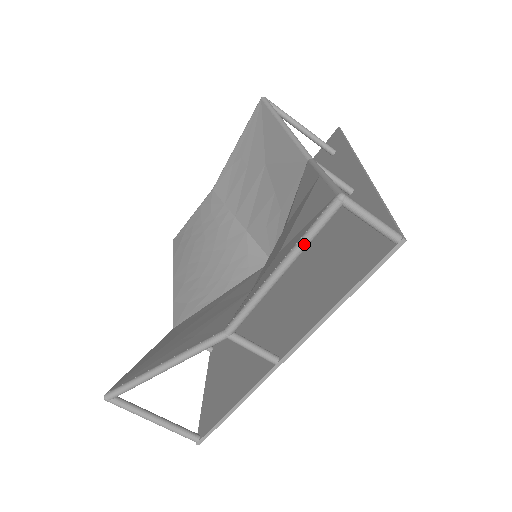
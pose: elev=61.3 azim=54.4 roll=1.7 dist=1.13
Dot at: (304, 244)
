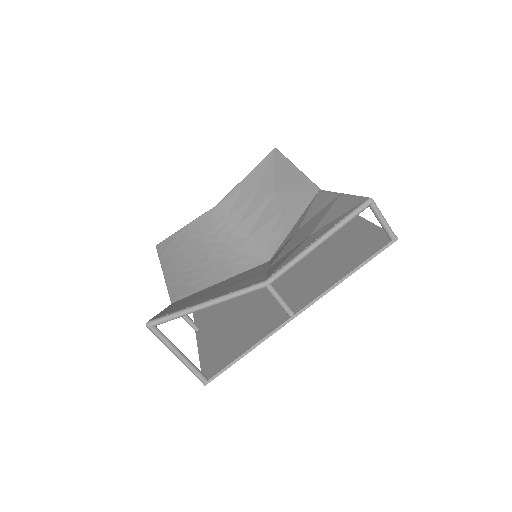
Dot at: (341, 225)
